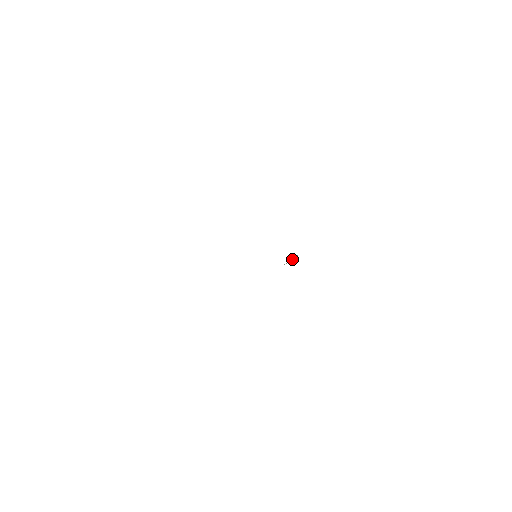
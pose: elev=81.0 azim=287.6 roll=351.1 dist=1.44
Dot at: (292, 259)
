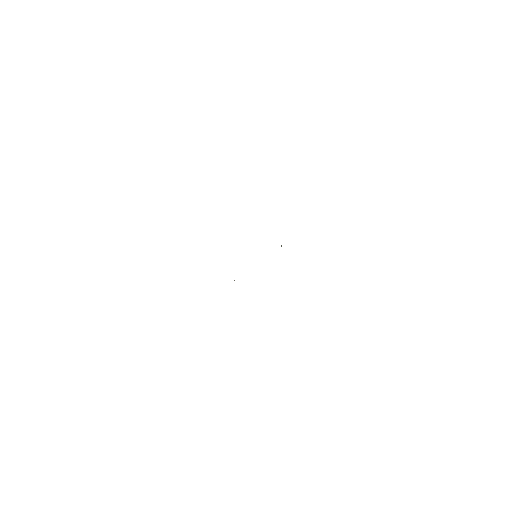
Dot at: occluded
